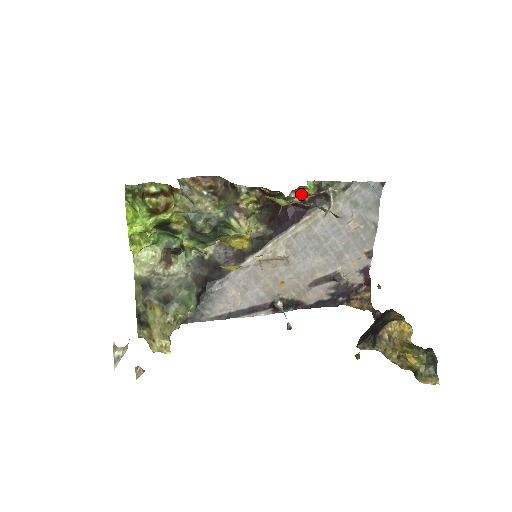
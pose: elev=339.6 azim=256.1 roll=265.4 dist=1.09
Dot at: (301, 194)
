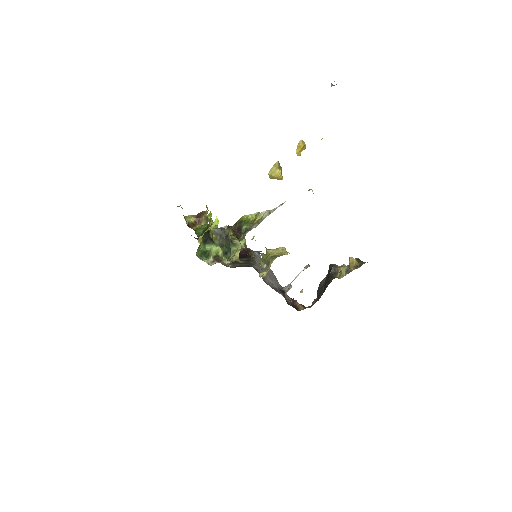
Dot at: (241, 245)
